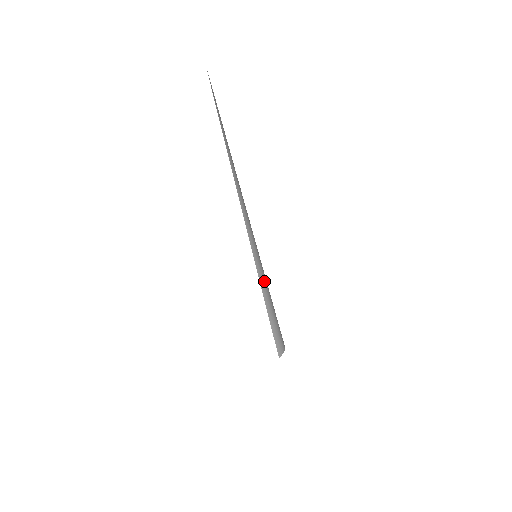
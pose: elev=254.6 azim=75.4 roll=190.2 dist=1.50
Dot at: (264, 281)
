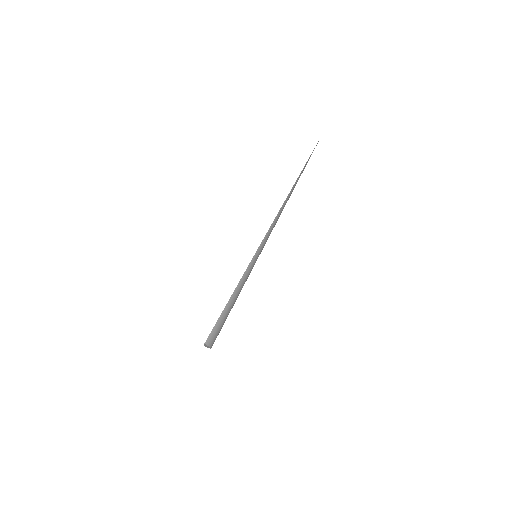
Dot at: (248, 274)
